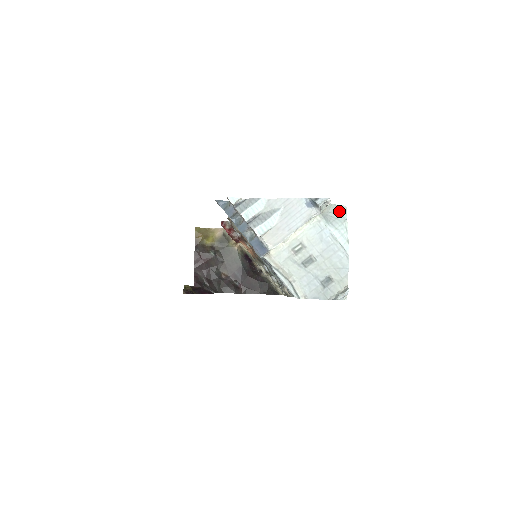
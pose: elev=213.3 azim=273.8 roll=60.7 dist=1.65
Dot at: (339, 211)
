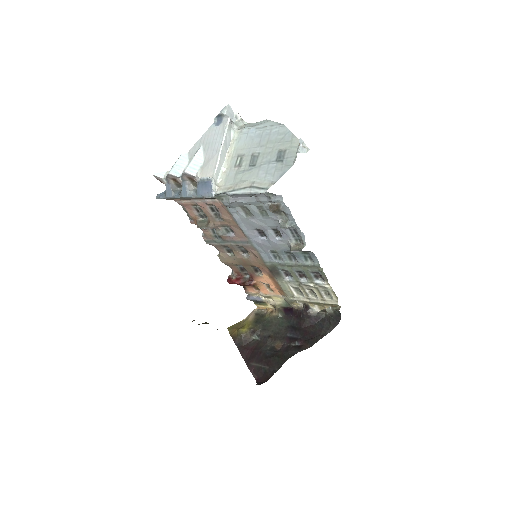
Dot at: occluded
